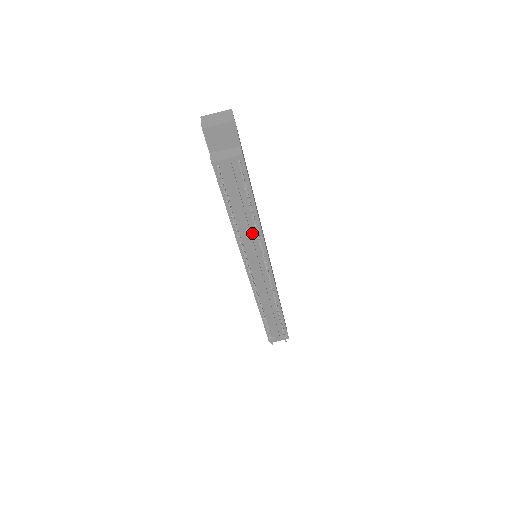
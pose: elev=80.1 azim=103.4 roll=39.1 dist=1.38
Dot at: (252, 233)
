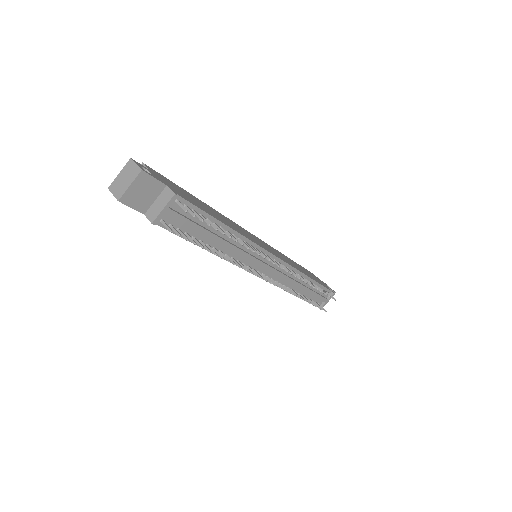
Dot at: (238, 246)
